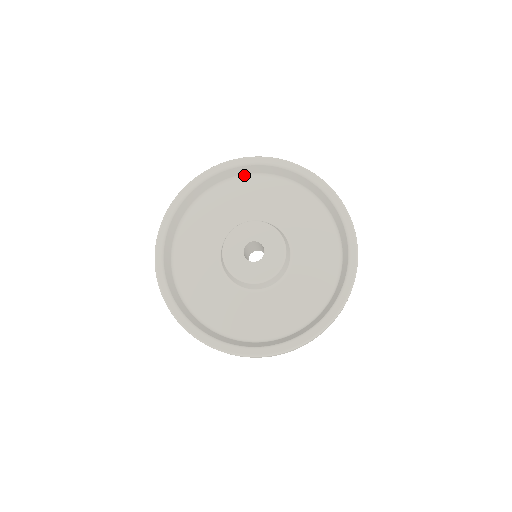
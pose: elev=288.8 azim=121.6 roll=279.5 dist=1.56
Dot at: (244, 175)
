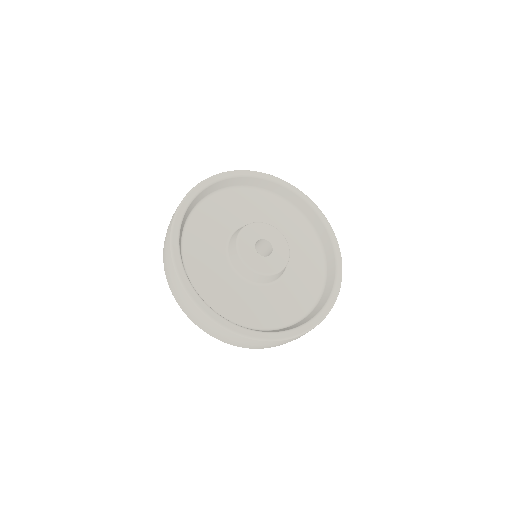
Dot at: (288, 201)
